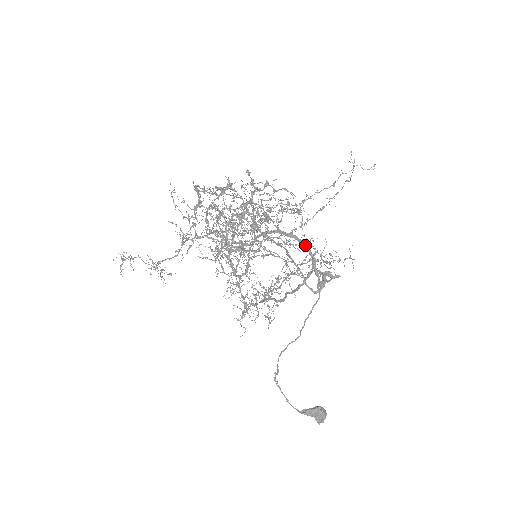
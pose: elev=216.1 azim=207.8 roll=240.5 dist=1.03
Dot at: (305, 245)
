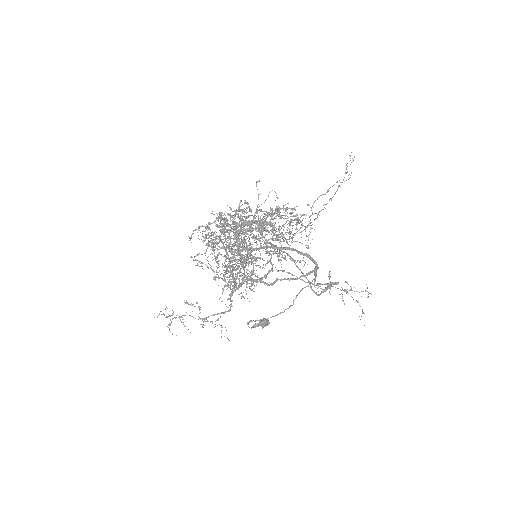
Dot at: (315, 262)
